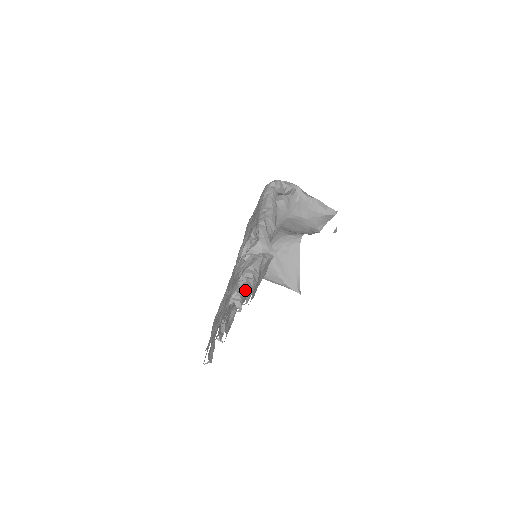
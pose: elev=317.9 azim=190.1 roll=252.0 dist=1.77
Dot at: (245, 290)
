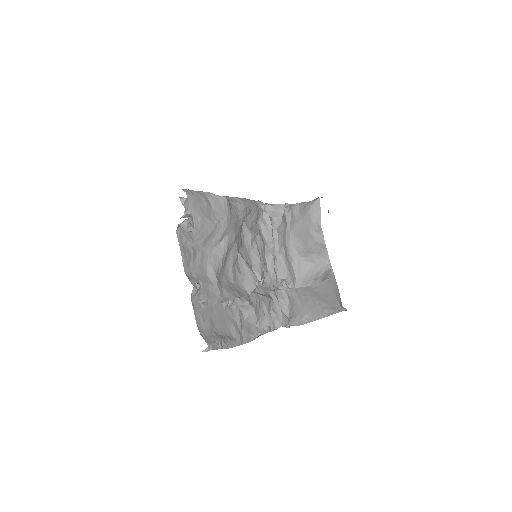
Dot at: occluded
